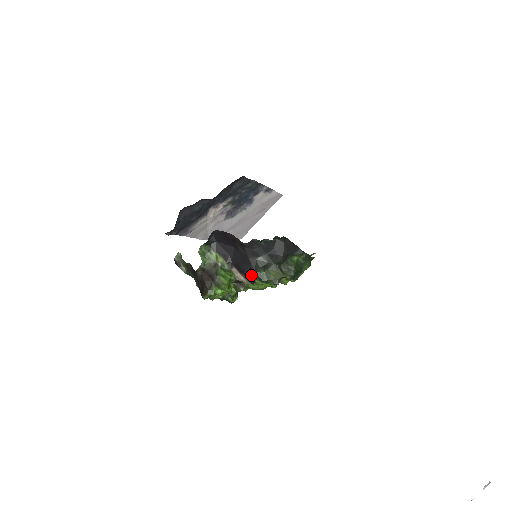
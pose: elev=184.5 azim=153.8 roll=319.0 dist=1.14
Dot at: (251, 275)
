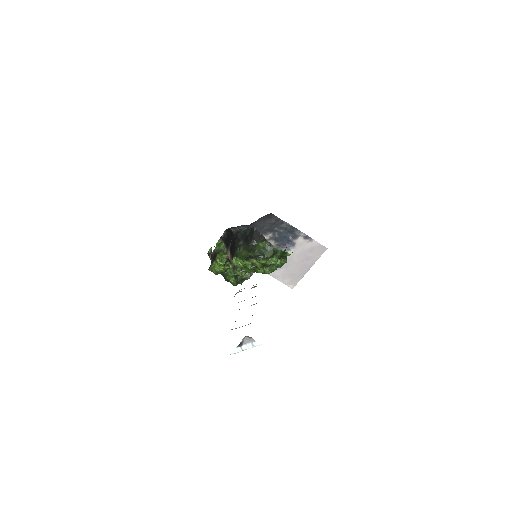
Dot at: (233, 254)
